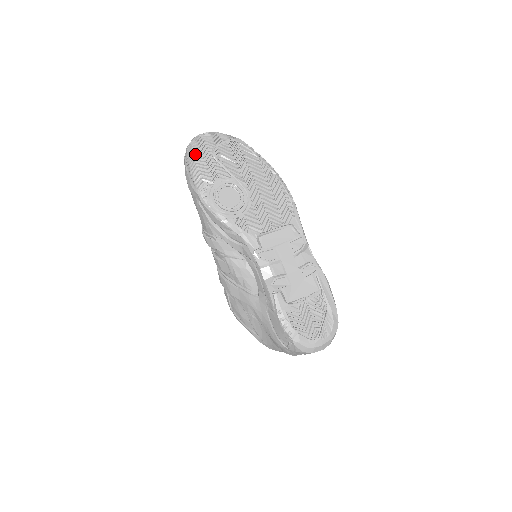
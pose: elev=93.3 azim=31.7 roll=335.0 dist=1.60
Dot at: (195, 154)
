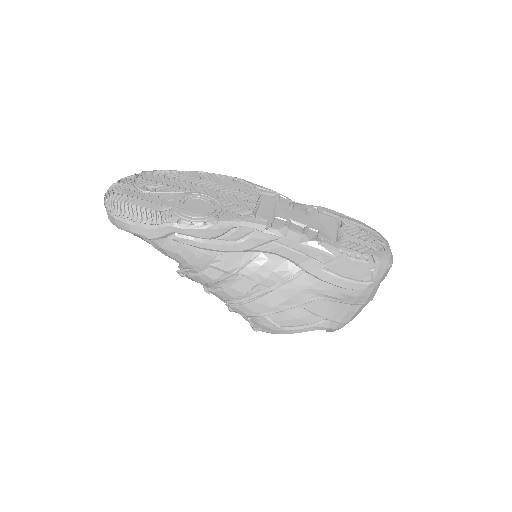
Dot at: (125, 201)
